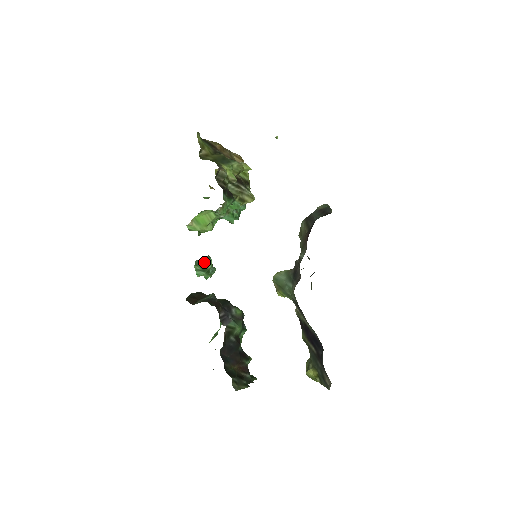
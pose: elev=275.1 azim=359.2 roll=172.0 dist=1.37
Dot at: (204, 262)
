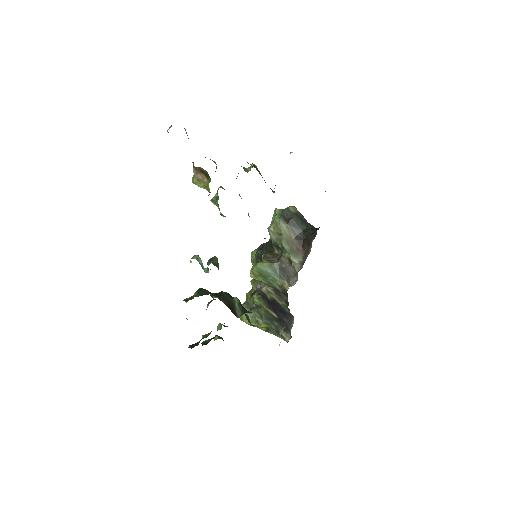
Dot at: (218, 265)
